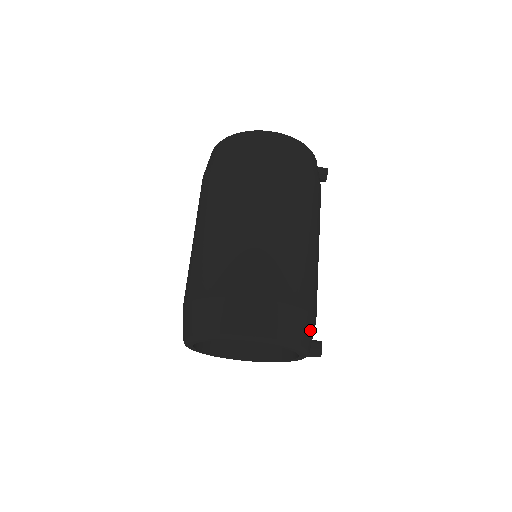
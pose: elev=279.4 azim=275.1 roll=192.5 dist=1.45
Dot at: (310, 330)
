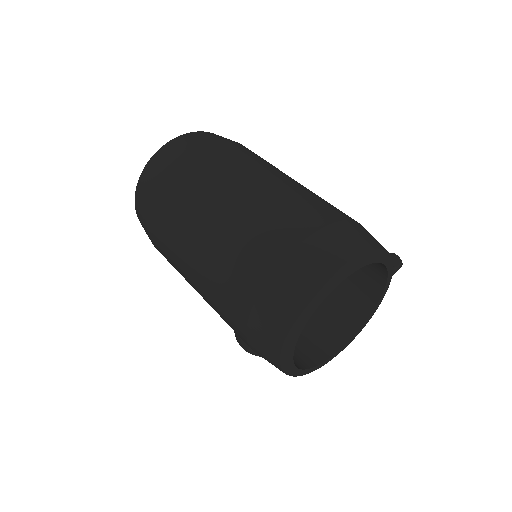
Dot at: occluded
